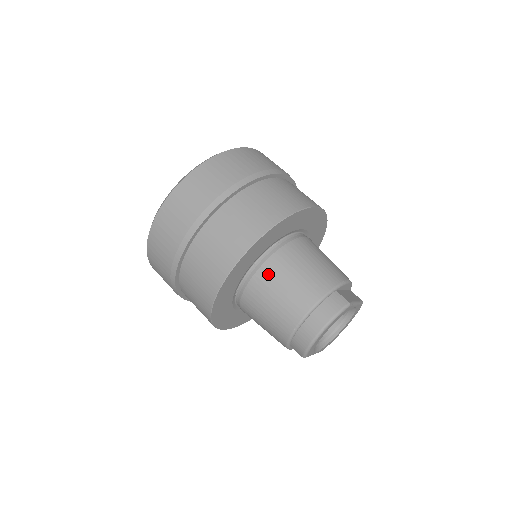
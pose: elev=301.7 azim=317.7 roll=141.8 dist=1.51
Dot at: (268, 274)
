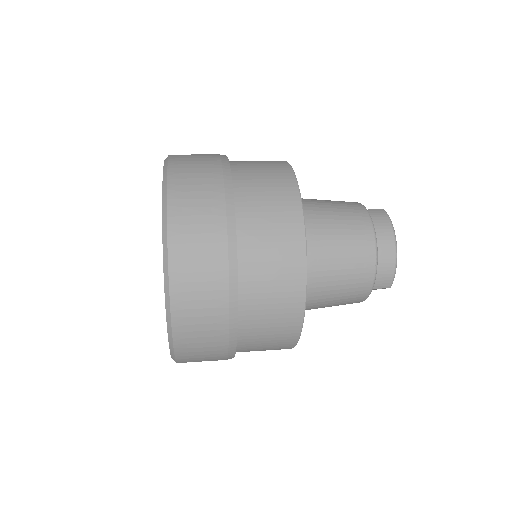
Dot at: (316, 235)
